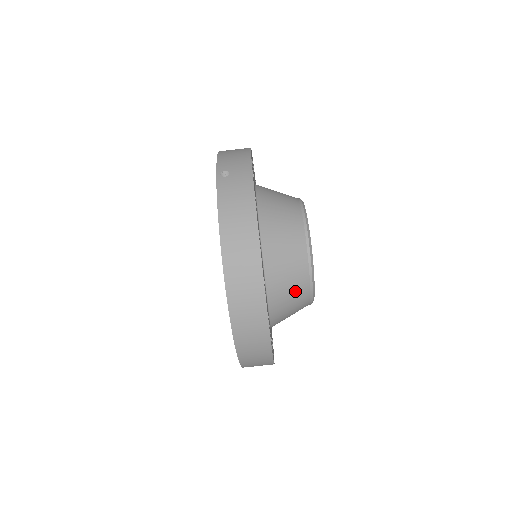
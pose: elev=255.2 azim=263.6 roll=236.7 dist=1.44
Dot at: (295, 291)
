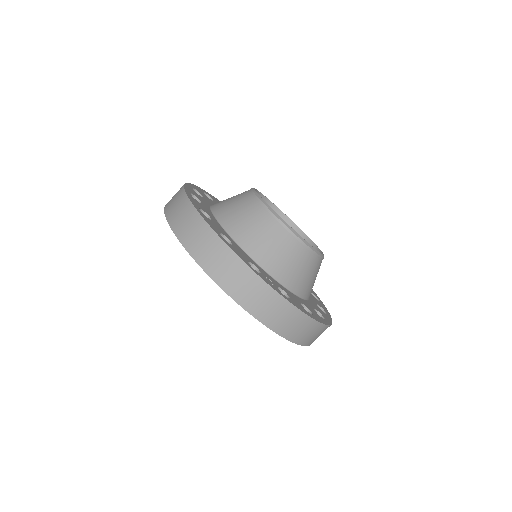
Dot at: (274, 240)
